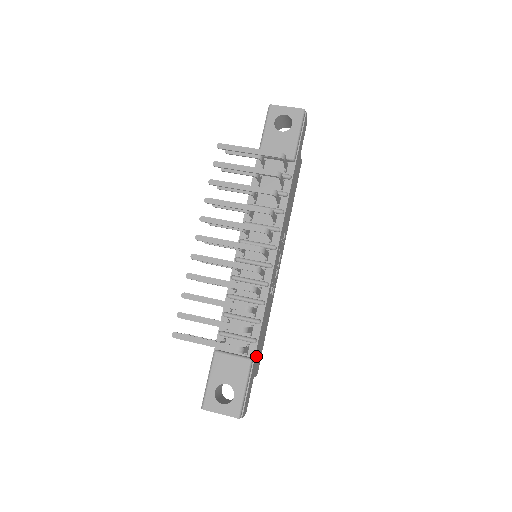
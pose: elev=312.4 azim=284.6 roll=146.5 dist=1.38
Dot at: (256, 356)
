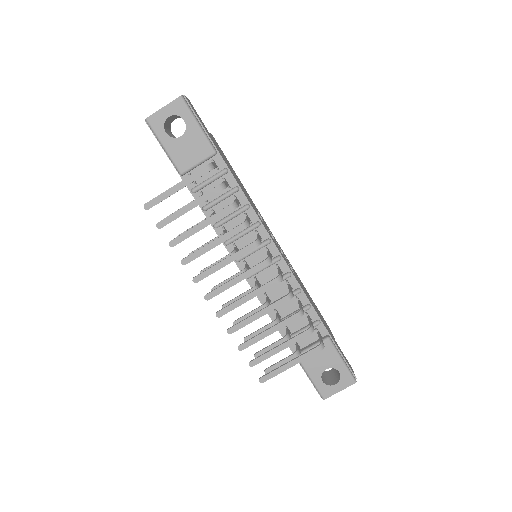
Dot at: occluded
